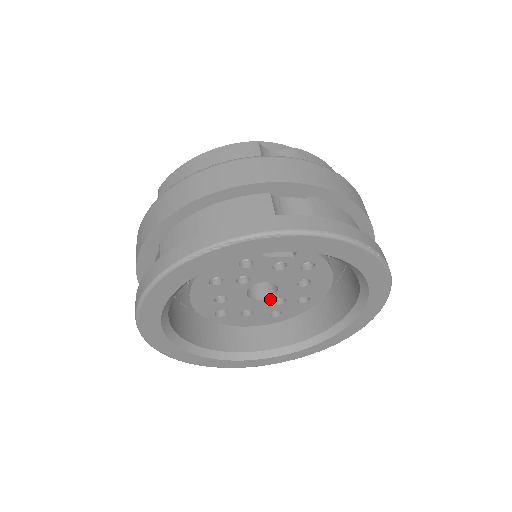
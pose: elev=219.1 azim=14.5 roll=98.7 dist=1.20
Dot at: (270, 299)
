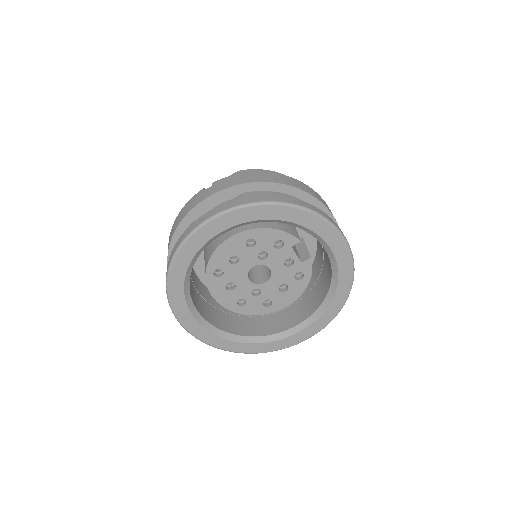
Dot at: (255, 286)
